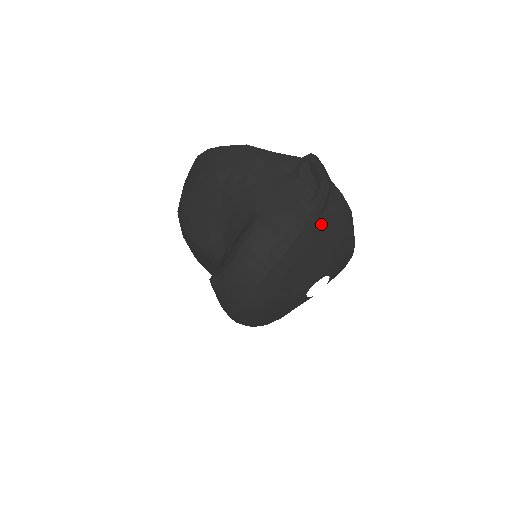
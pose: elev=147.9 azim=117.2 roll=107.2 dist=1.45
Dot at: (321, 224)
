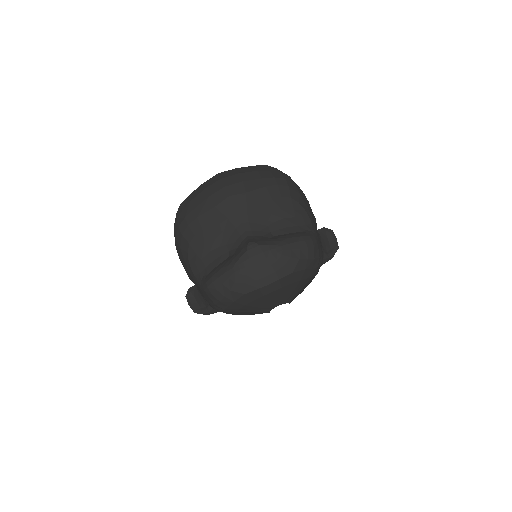
Dot at: occluded
